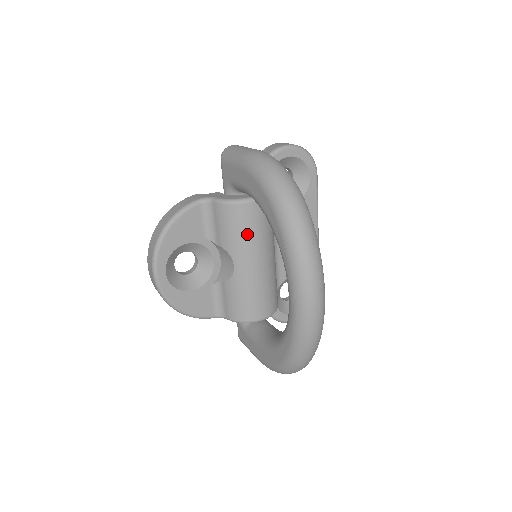
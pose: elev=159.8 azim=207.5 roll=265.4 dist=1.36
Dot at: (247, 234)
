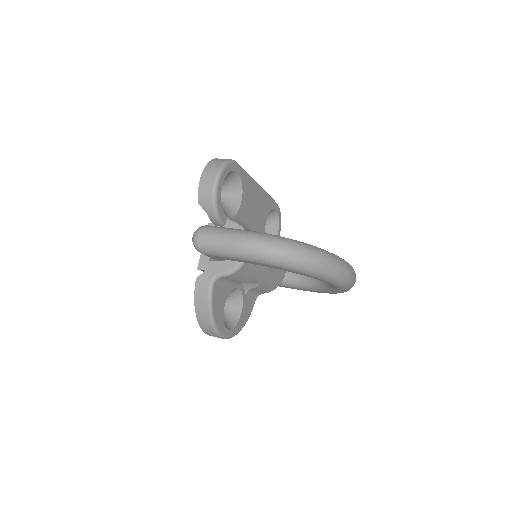
Dot at: (257, 266)
